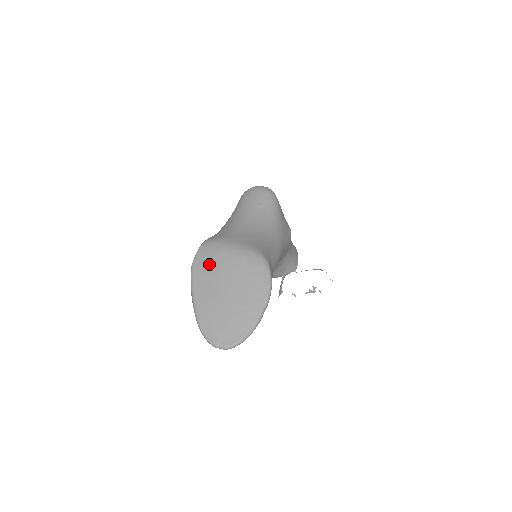
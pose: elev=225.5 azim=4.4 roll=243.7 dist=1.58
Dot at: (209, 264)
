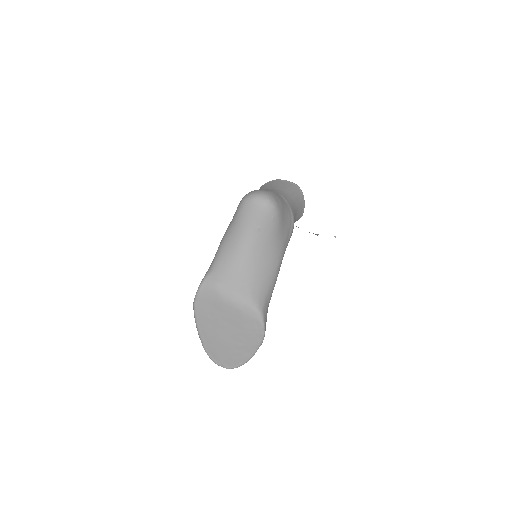
Dot at: (209, 308)
